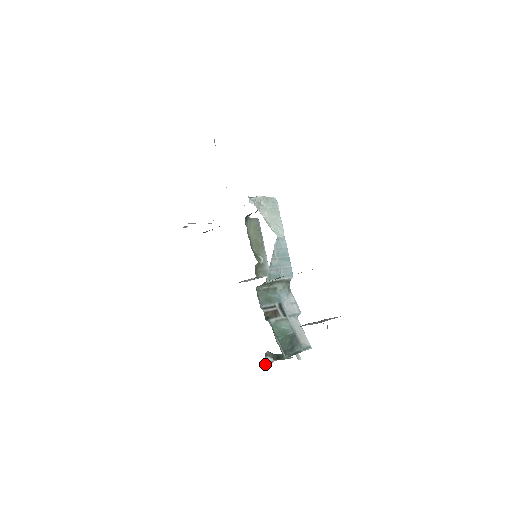
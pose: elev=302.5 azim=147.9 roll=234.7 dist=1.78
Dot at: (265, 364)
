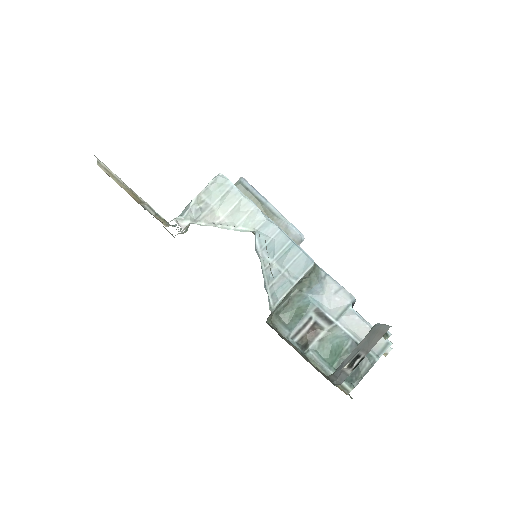
Dot at: occluded
